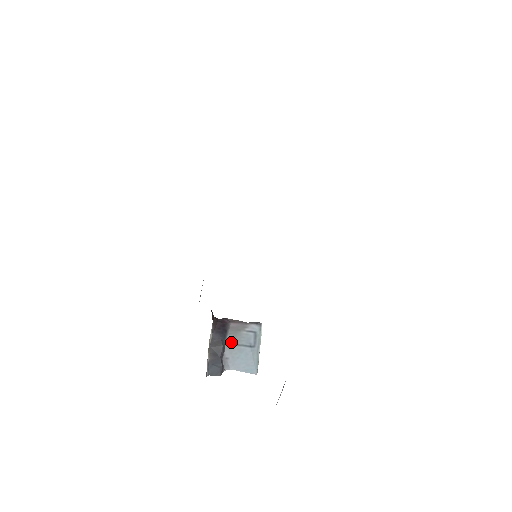
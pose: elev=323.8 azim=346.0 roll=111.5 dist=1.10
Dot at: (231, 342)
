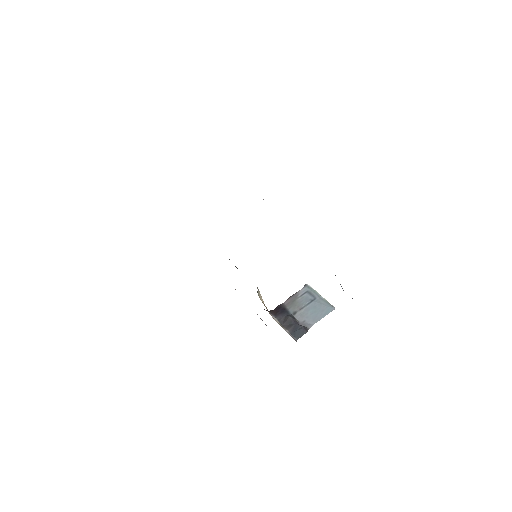
Dot at: (295, 311)
